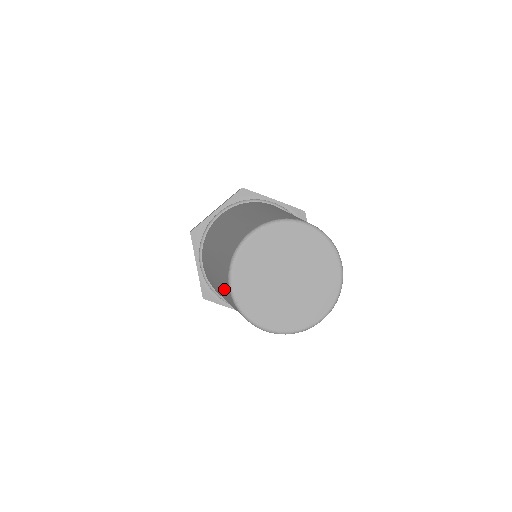
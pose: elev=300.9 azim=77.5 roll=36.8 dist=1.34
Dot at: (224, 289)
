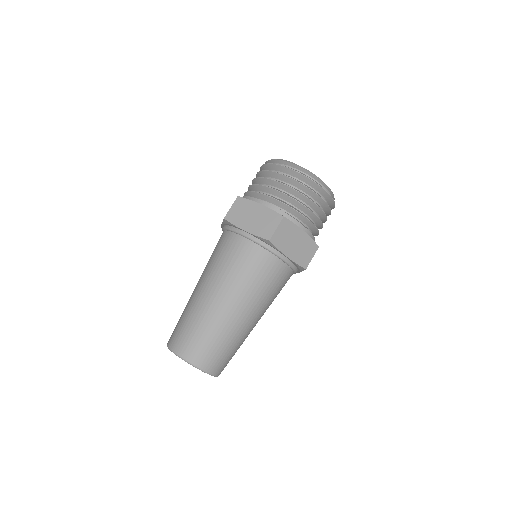
Dot at: occluded
